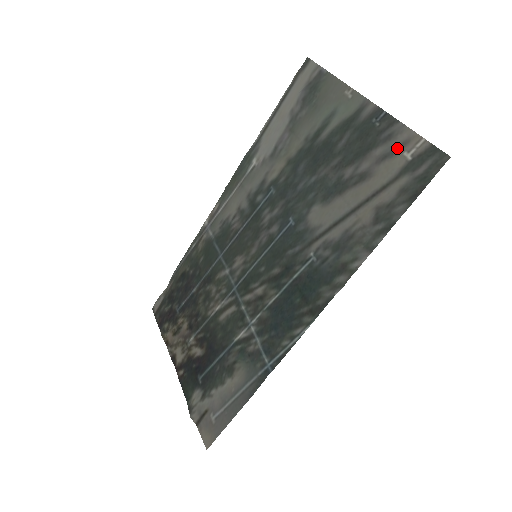
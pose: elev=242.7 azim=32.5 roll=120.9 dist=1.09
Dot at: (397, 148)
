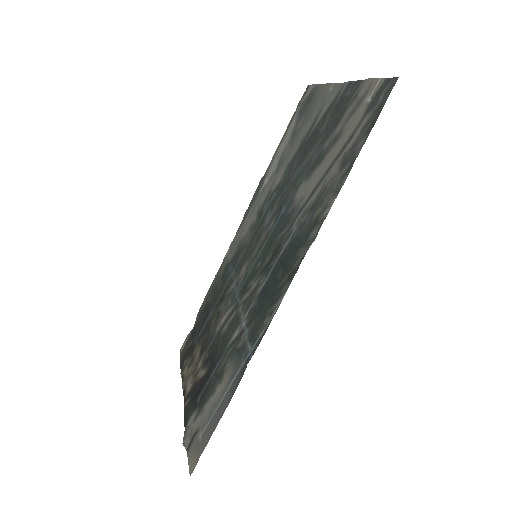
Dot at: (361, 99)
